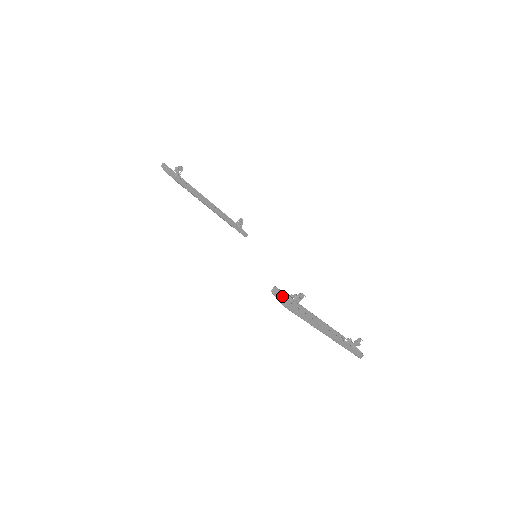
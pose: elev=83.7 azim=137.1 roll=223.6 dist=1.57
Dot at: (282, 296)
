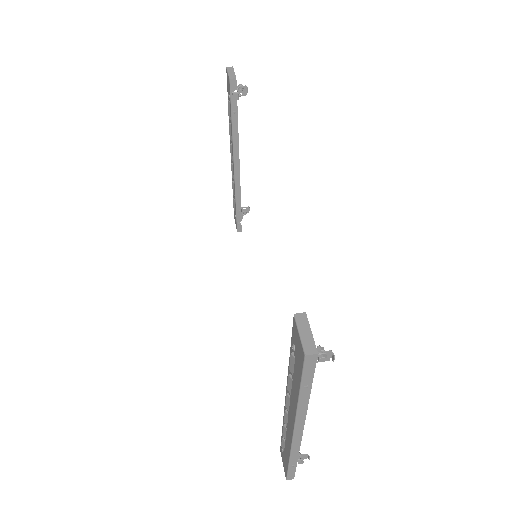
Dot at: (310, 335)
